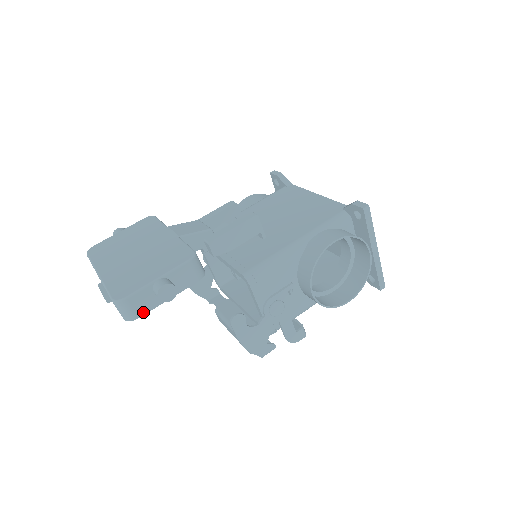
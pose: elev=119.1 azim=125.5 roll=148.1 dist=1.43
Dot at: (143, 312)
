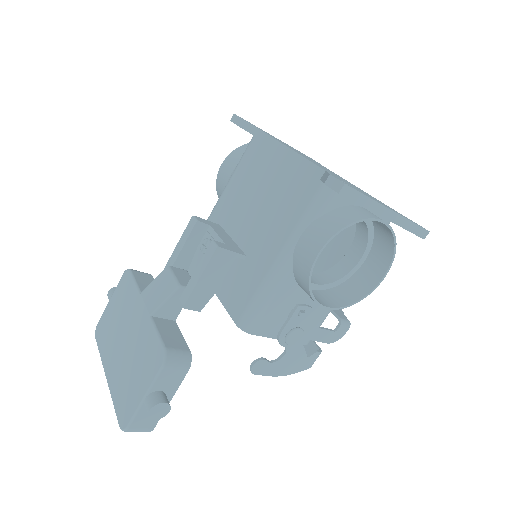
Dot at: (154, 423)
